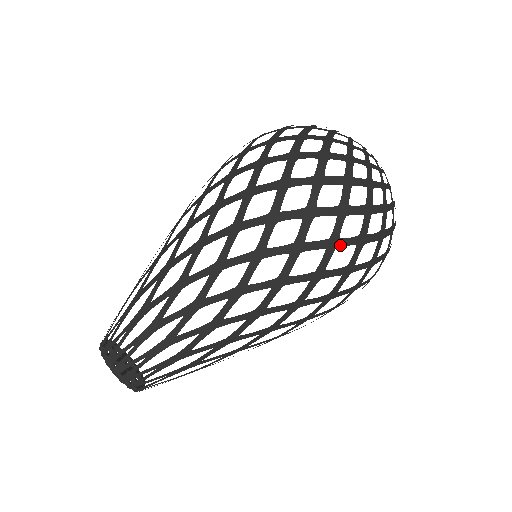
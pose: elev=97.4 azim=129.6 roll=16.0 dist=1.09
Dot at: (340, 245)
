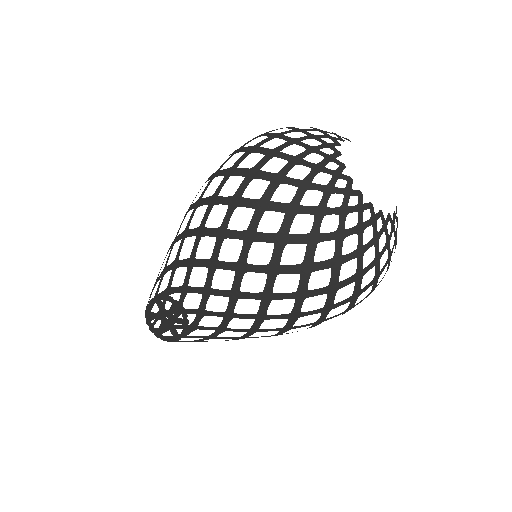
Dot at: (275, 298)
